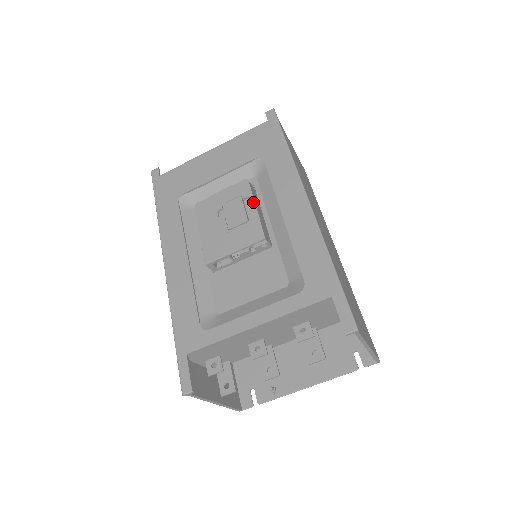
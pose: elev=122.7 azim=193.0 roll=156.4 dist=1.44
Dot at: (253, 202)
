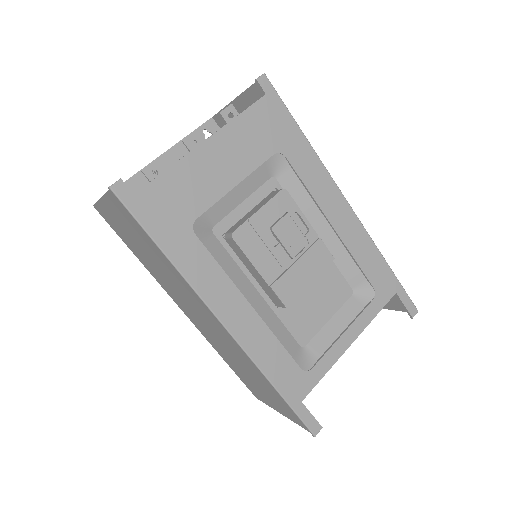
Dot at: (305, 219)
